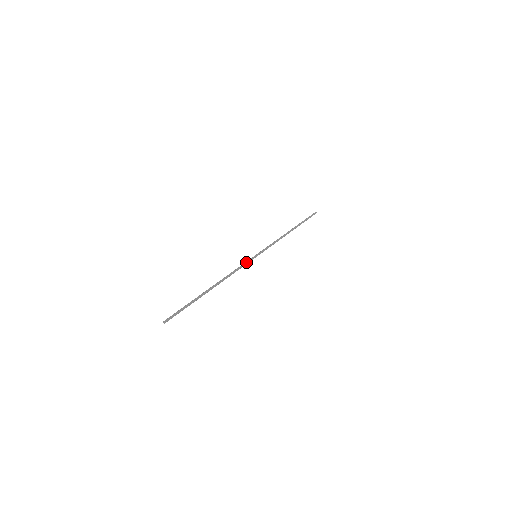
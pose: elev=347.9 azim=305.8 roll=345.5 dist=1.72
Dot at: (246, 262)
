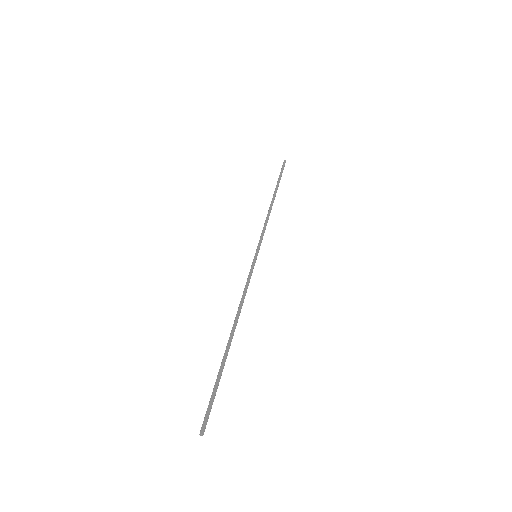
Dot at: (250, 272)
